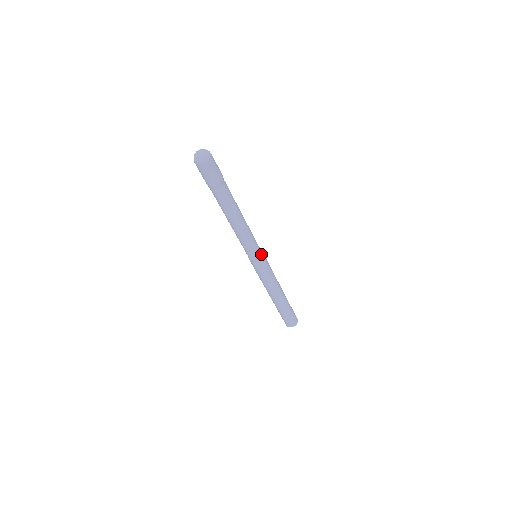
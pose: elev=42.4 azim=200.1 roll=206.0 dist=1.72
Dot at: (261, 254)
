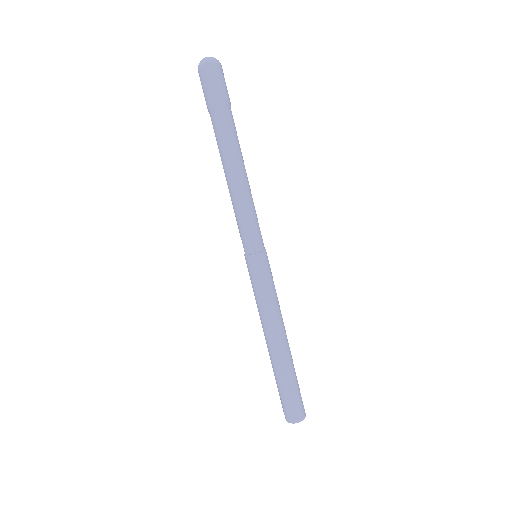
Dot at: (263, 250)
